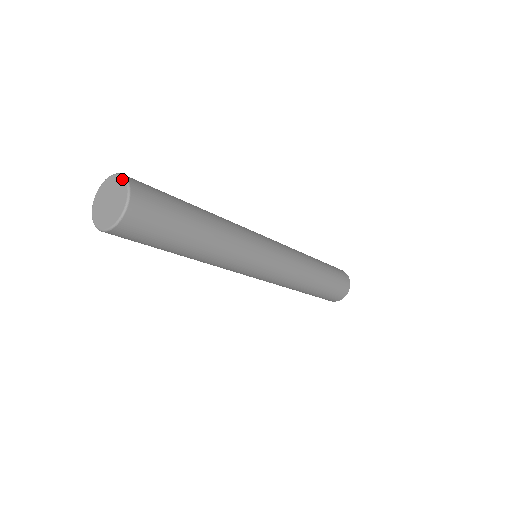
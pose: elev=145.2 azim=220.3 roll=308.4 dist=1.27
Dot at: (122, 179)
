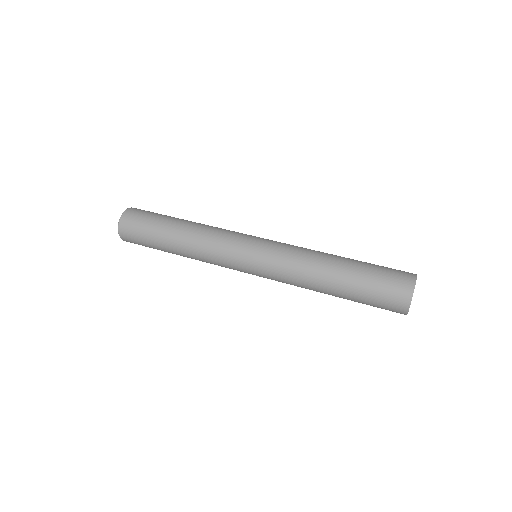
Dot at: occluded
